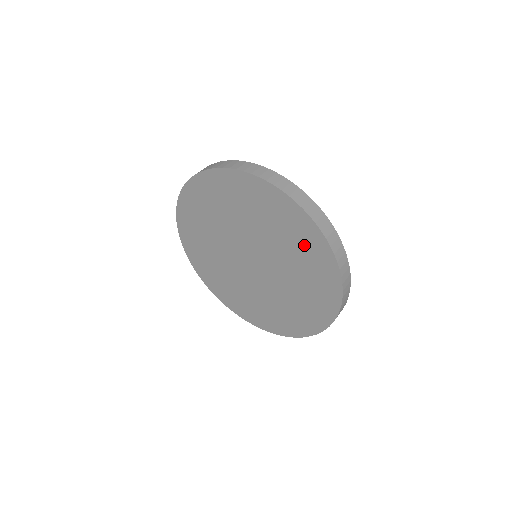
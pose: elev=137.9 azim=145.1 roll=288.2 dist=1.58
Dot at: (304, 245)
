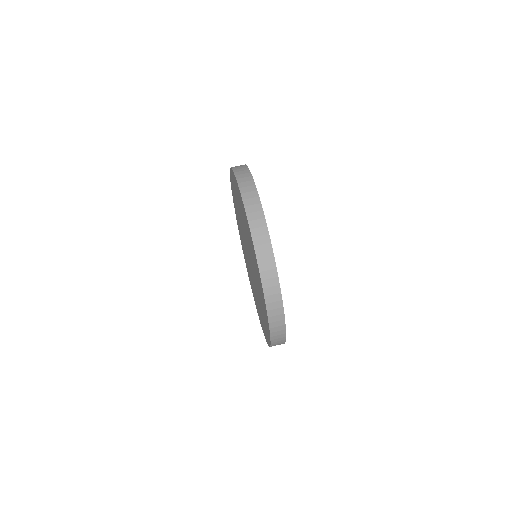
Dot at: occluded
